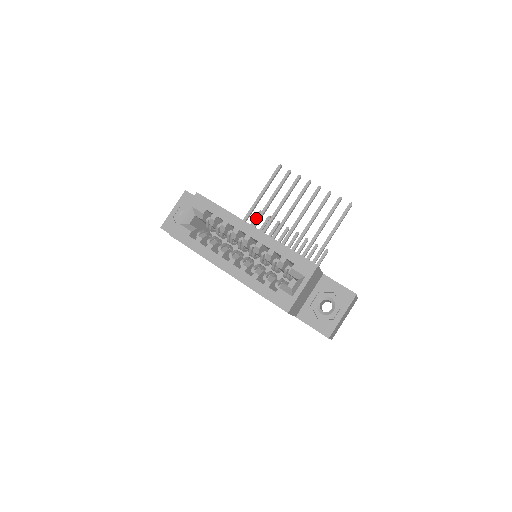
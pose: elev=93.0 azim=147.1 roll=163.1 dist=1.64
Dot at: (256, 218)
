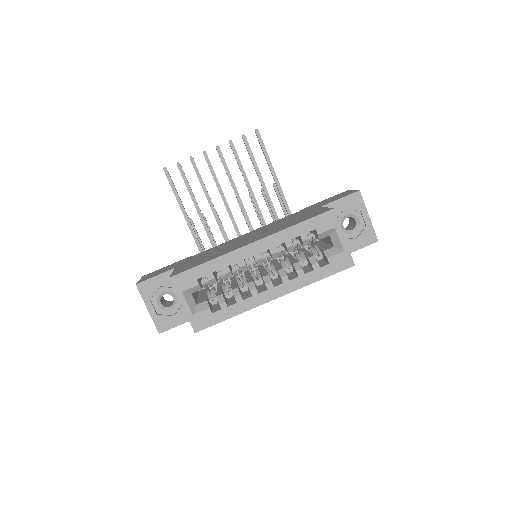
Dot at: (194, 228)
